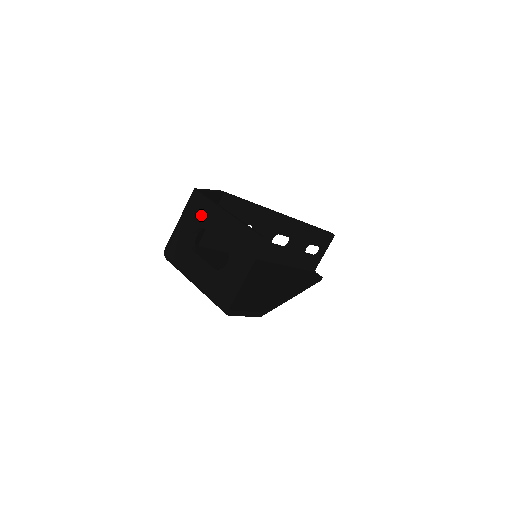
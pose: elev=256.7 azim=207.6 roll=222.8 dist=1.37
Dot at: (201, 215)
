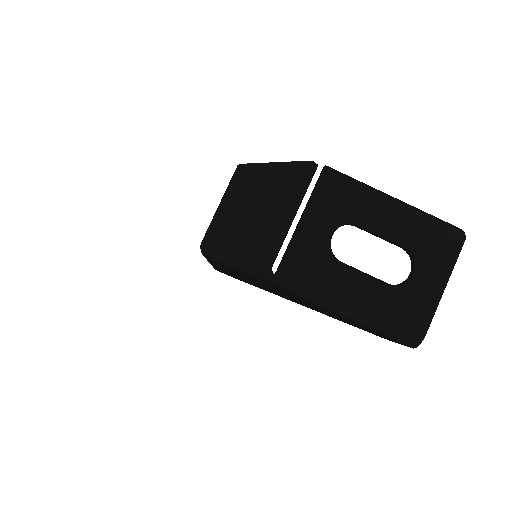
Dot at: (344, 204)
